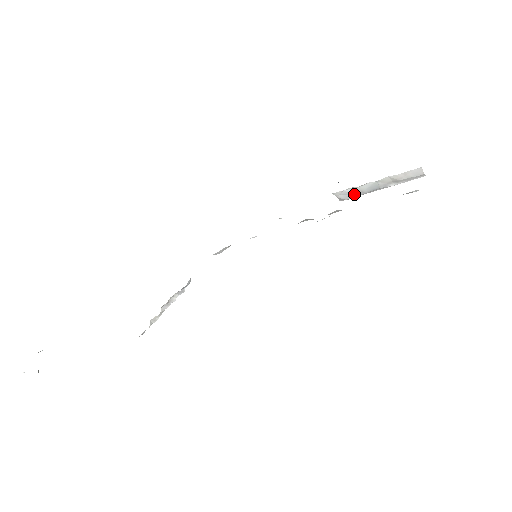
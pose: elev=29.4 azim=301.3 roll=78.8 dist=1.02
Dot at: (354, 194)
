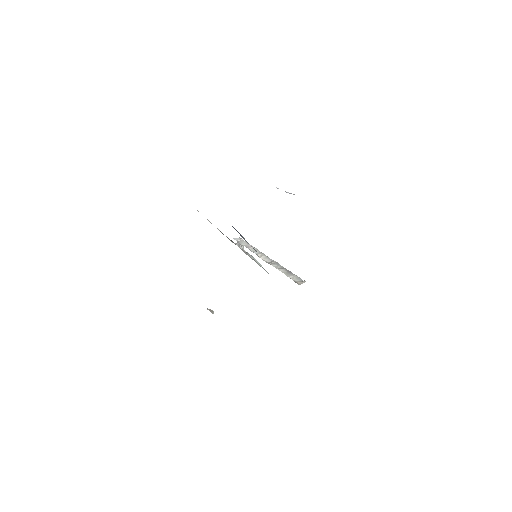
Dot at: occluded
